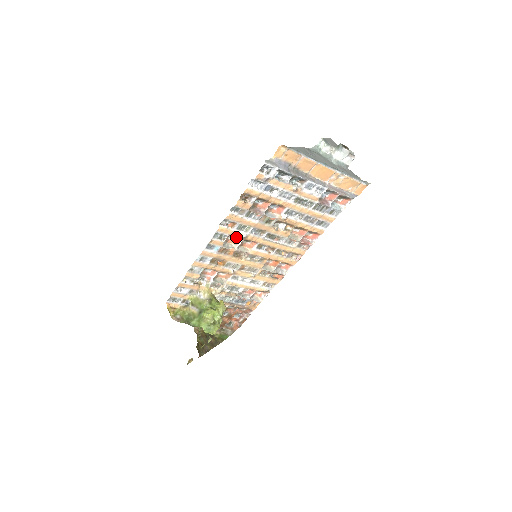
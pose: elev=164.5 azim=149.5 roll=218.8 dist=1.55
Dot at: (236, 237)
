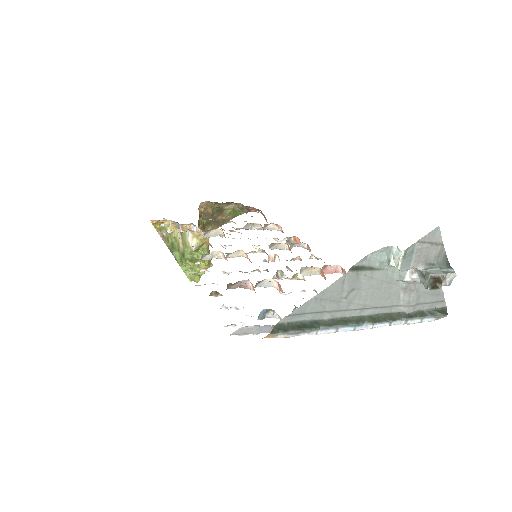
Dot at: occluded
